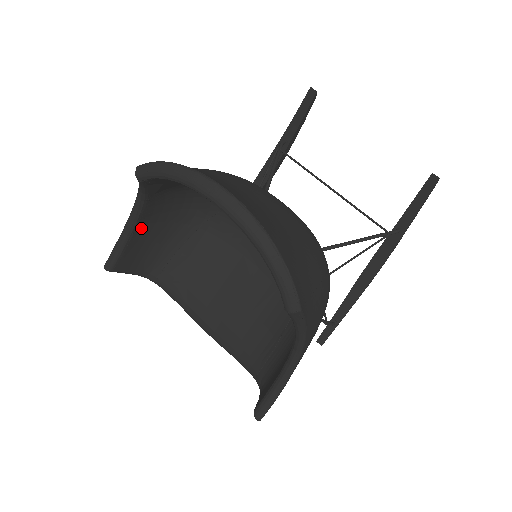
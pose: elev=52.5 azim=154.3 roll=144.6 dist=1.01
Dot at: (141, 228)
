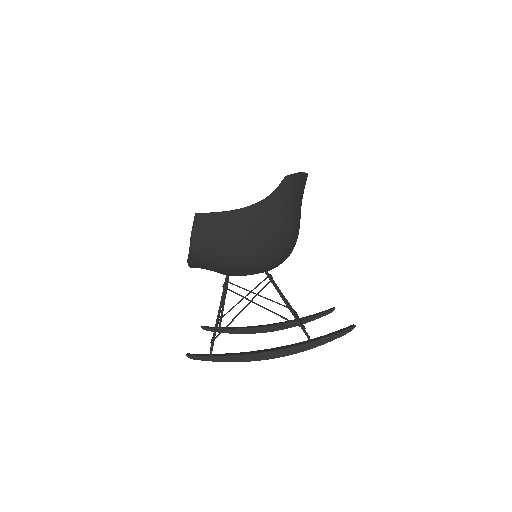
Dot at: occluded
